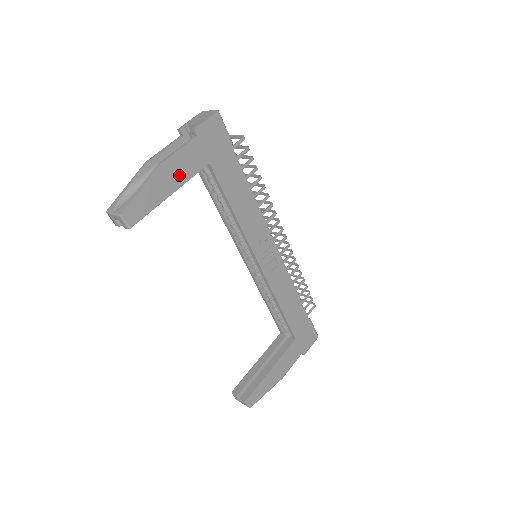
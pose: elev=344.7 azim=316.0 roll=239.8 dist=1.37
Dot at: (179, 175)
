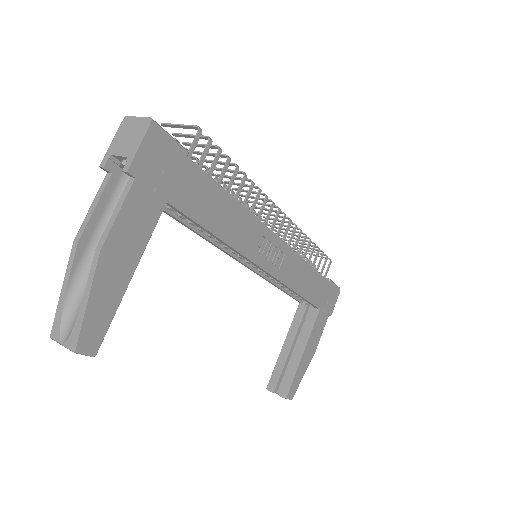
Dot at: (131, 247)
